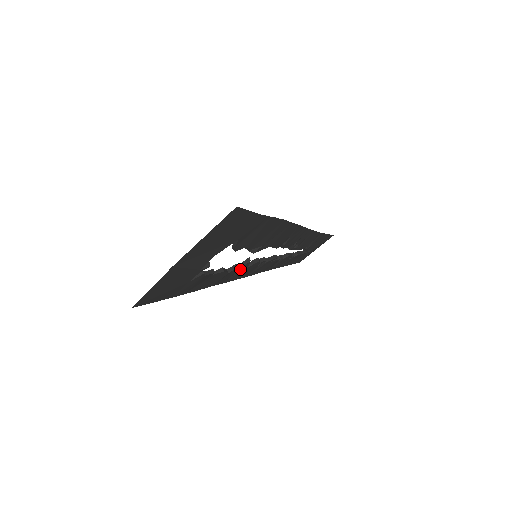
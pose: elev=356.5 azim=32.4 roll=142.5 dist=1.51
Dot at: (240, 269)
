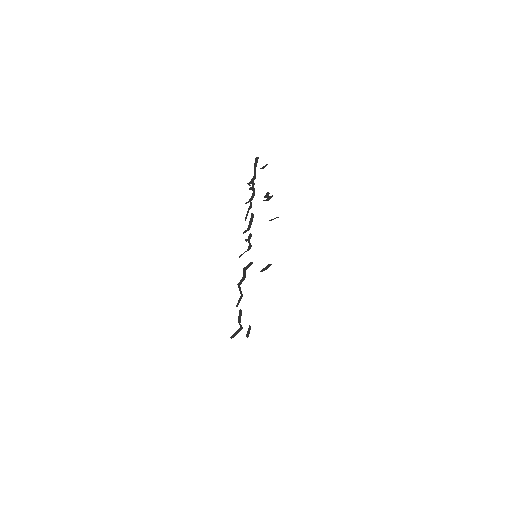
Dot at: occluded
